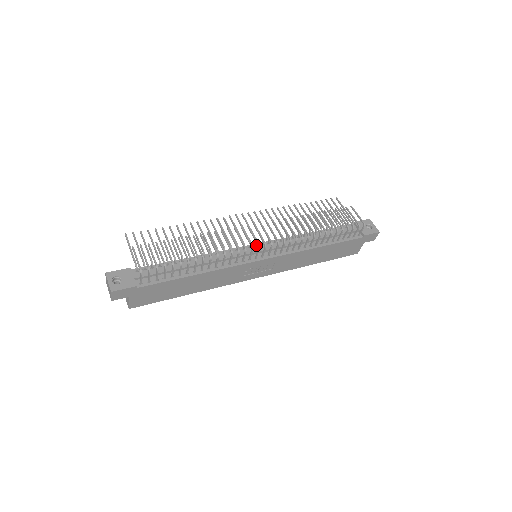
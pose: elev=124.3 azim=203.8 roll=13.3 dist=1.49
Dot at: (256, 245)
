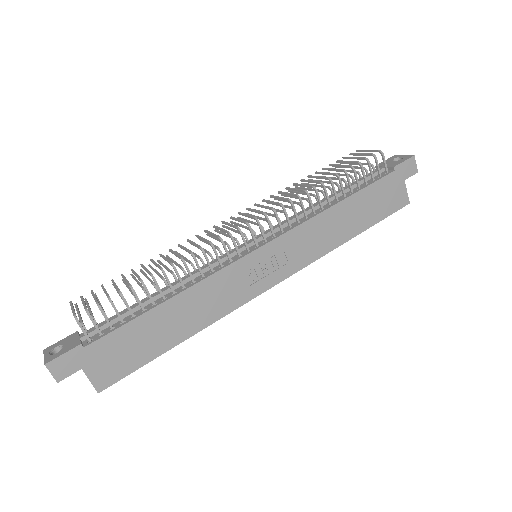
Dot at: (246, 240)
